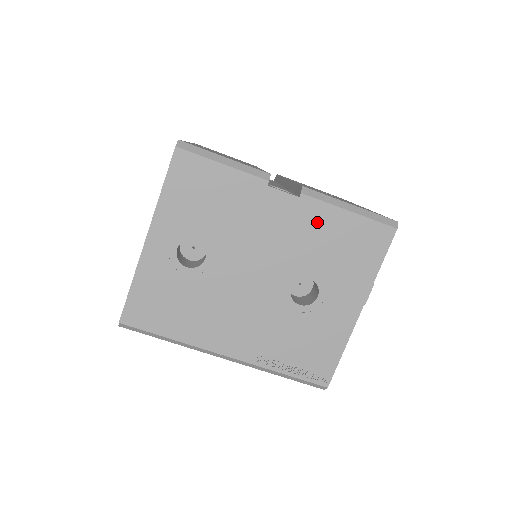
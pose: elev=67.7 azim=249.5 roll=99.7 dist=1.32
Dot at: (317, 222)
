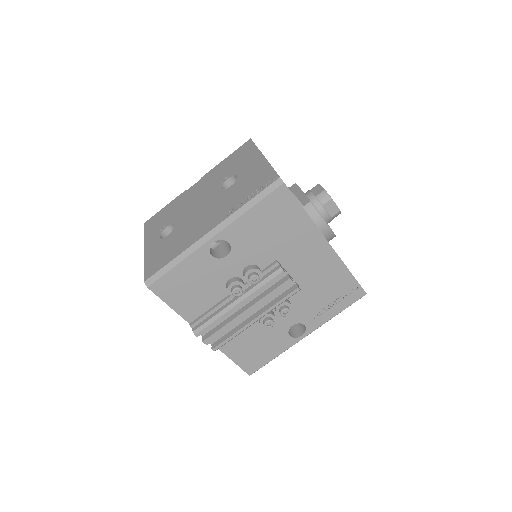
Dot at: (215, 173)
